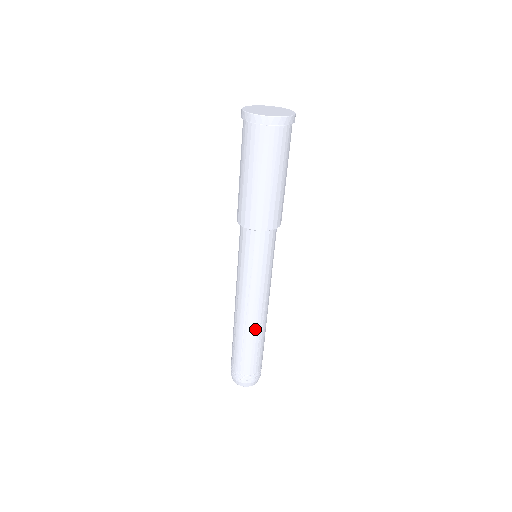
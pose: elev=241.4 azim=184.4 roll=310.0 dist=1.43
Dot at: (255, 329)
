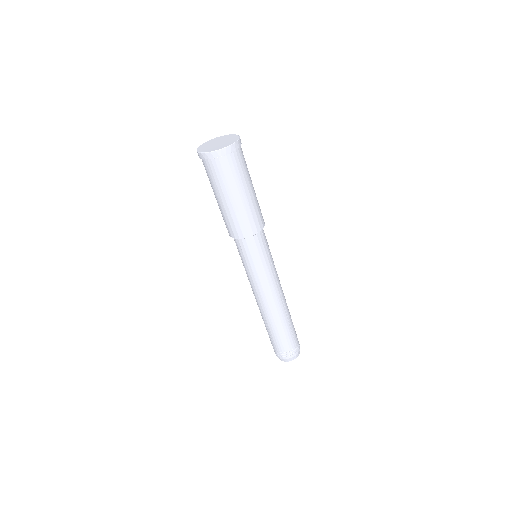
Dot at: (271, 315)
